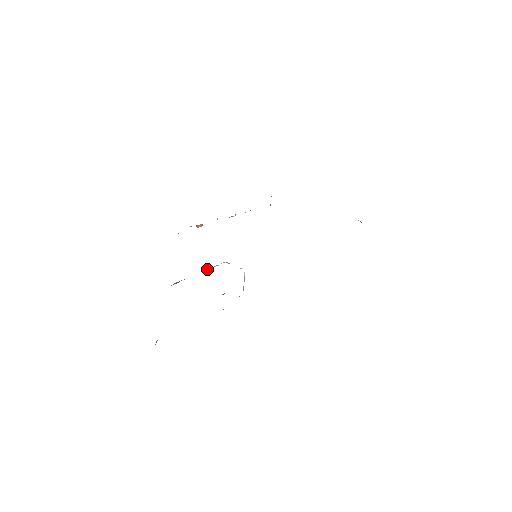
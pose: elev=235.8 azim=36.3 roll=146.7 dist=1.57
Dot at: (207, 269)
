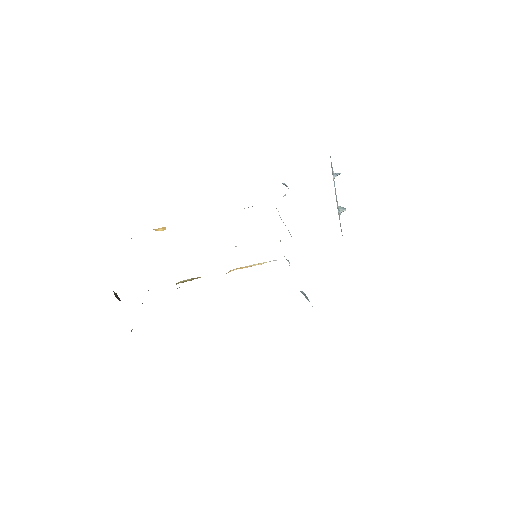
Dot at: (238, 268)
